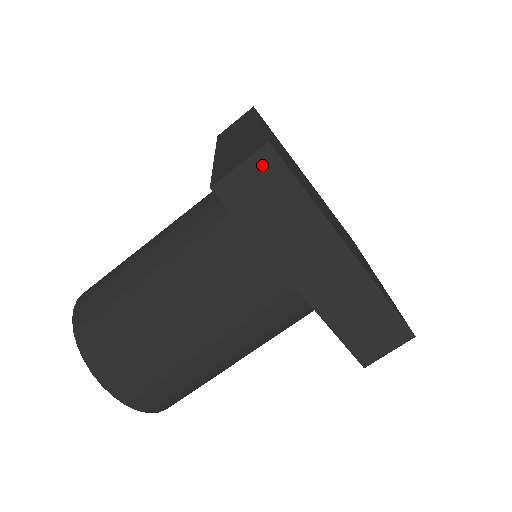
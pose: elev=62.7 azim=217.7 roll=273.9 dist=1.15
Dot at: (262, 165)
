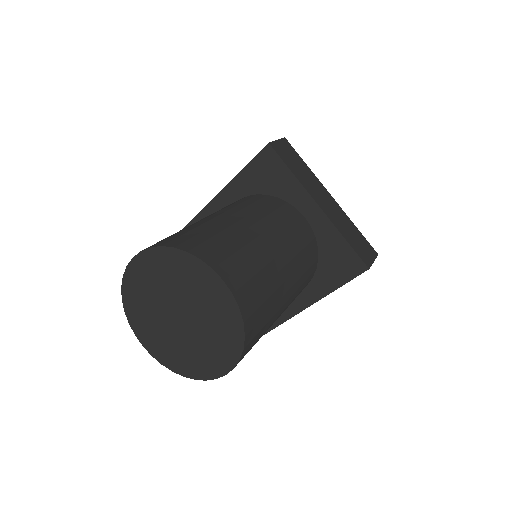
Dot at: (285, 144)
